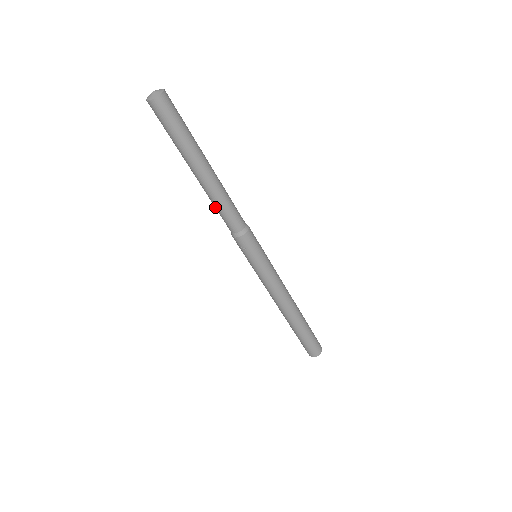
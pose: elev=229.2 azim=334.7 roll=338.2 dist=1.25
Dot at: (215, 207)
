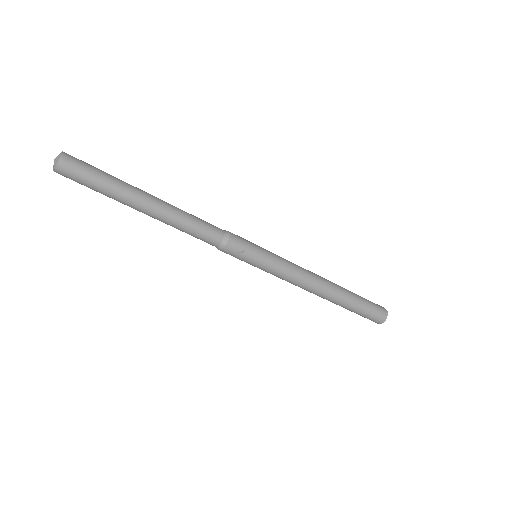
Dot at: (185, 231)
